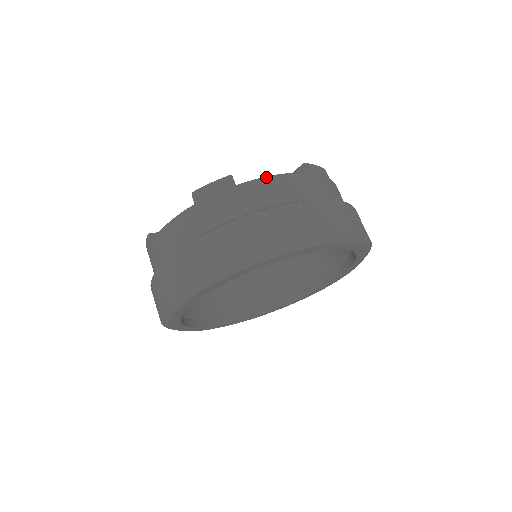
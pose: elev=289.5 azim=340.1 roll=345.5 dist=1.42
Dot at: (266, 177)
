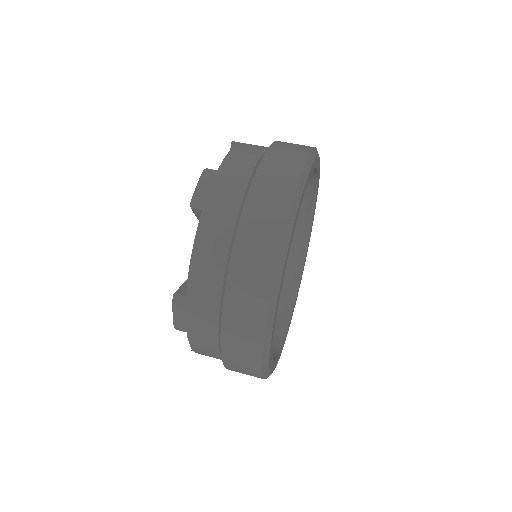
Dot at: (229, 153)
